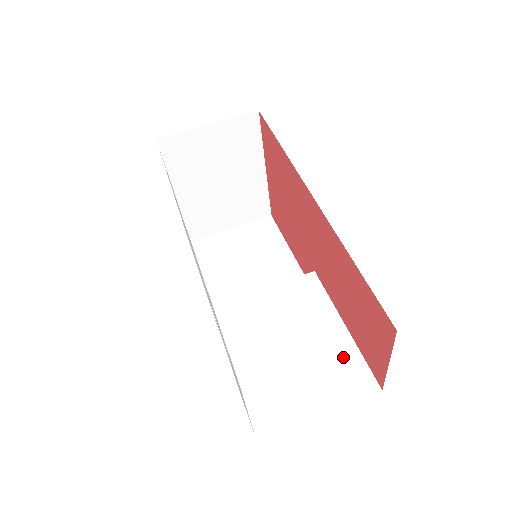
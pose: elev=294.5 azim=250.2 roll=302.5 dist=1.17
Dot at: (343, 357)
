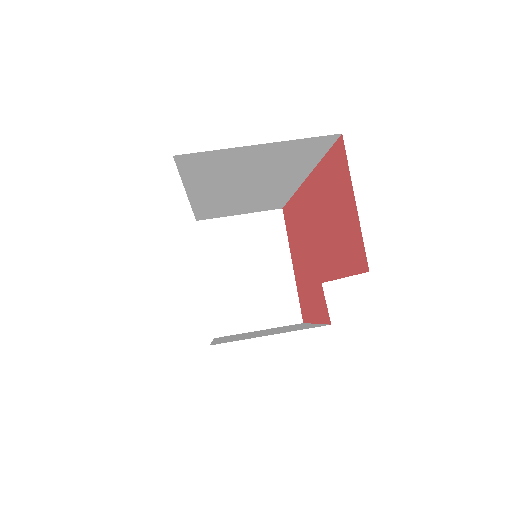
Dot at: occluded
